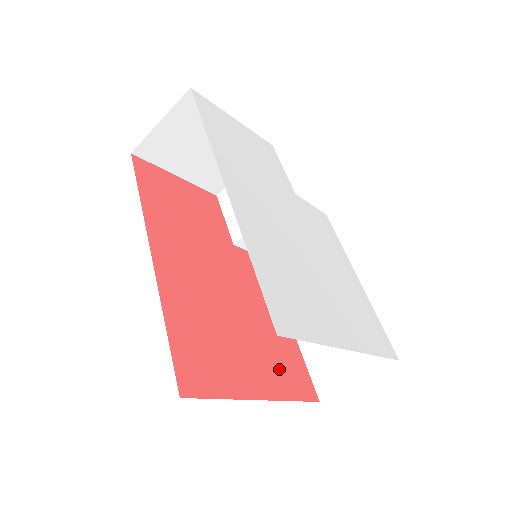
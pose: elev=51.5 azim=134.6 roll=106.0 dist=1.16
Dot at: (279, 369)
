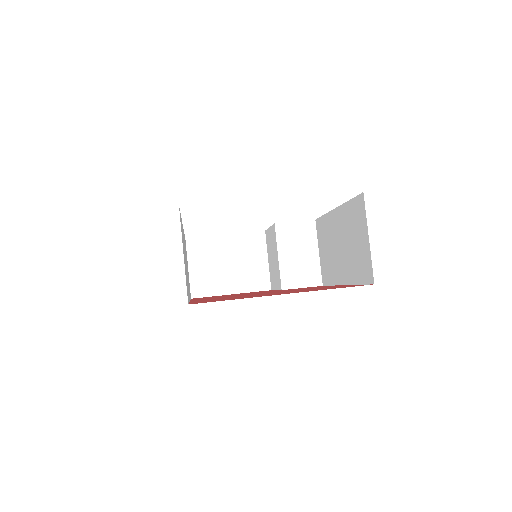
Dot at: occluded
